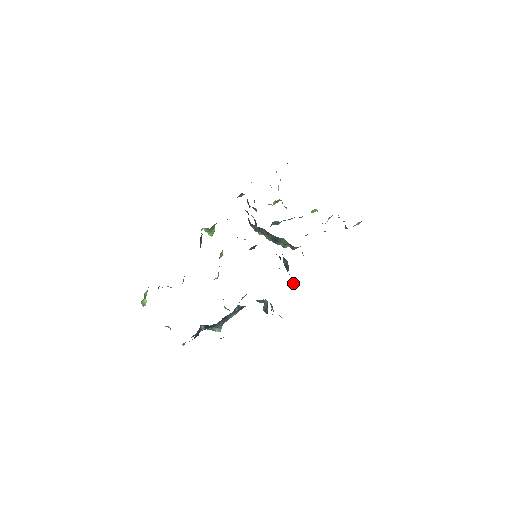
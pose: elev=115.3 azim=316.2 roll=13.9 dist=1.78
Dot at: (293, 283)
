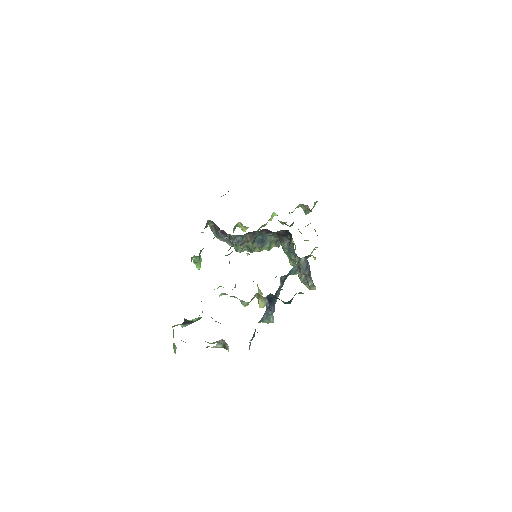
Dot at: occluded
